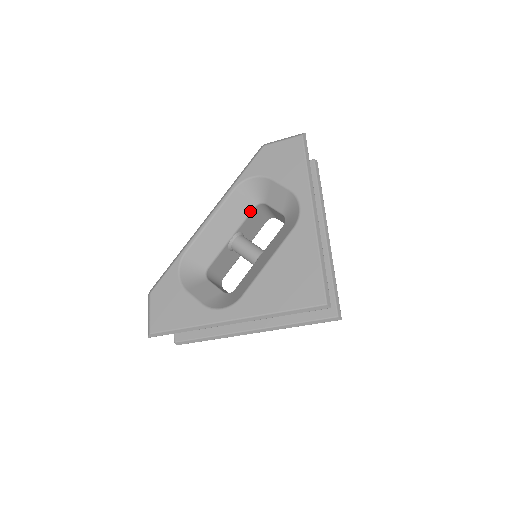
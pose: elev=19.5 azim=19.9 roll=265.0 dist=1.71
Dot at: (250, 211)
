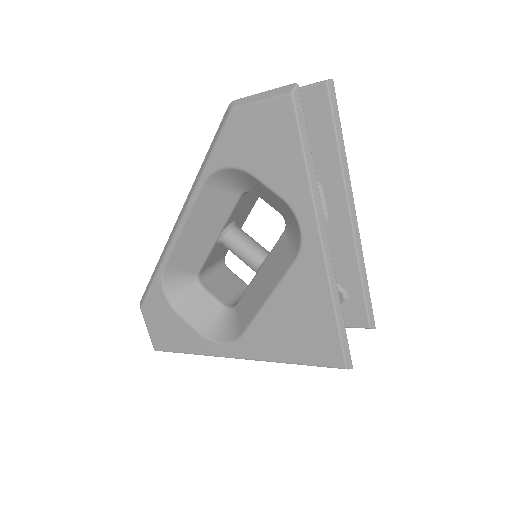
Dot at: (235, 203)
